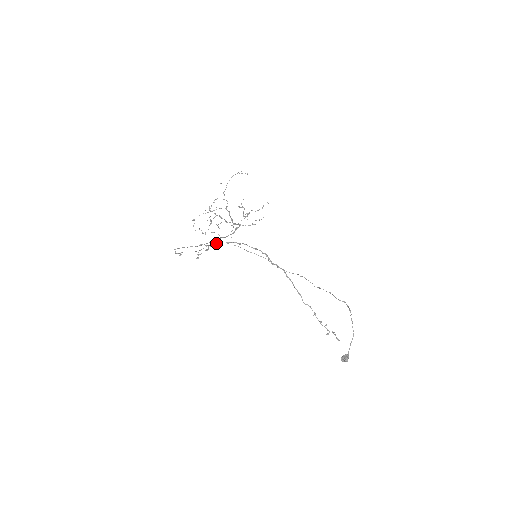
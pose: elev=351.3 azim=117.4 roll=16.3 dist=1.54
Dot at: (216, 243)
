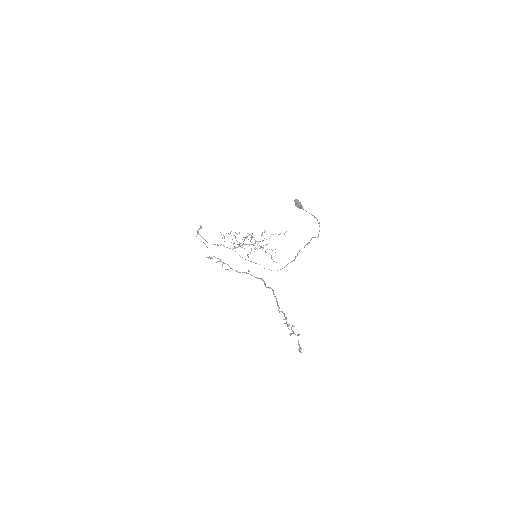
Dot at: occluded
